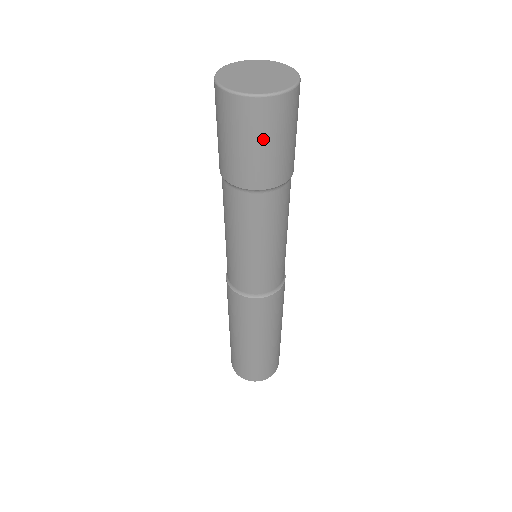
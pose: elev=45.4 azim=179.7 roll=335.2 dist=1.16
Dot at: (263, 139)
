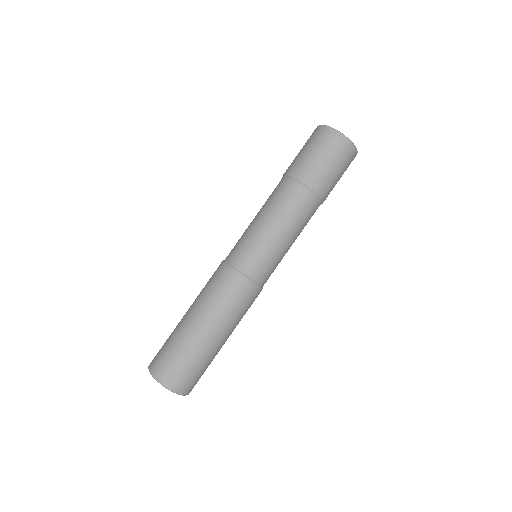
Dot at: (340, 167)
